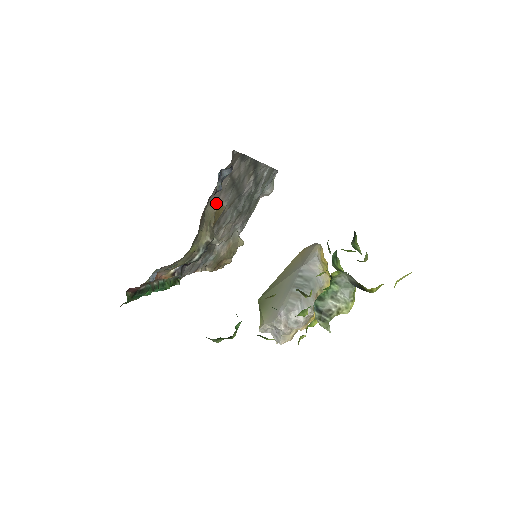
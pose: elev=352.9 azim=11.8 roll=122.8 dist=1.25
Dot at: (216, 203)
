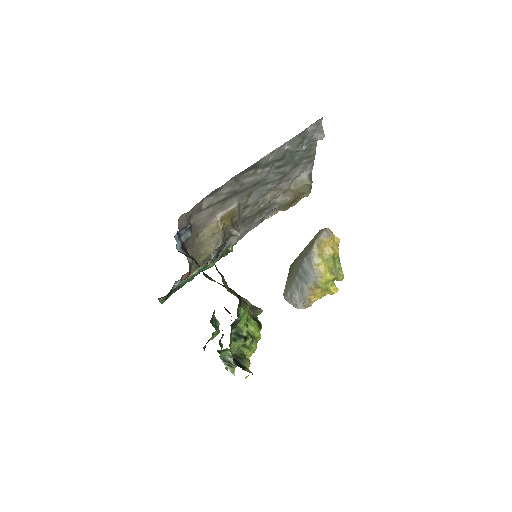
Dot at: (215, 219)
